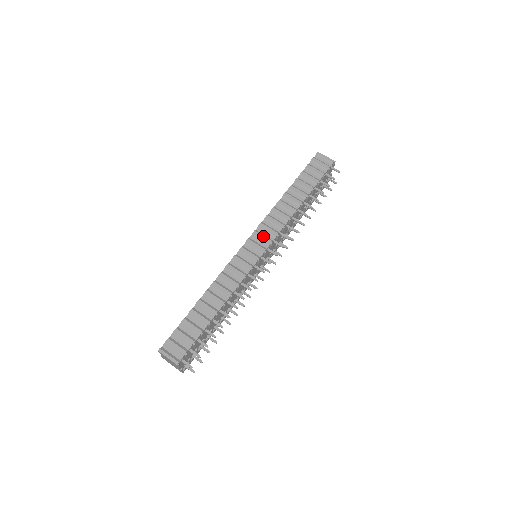
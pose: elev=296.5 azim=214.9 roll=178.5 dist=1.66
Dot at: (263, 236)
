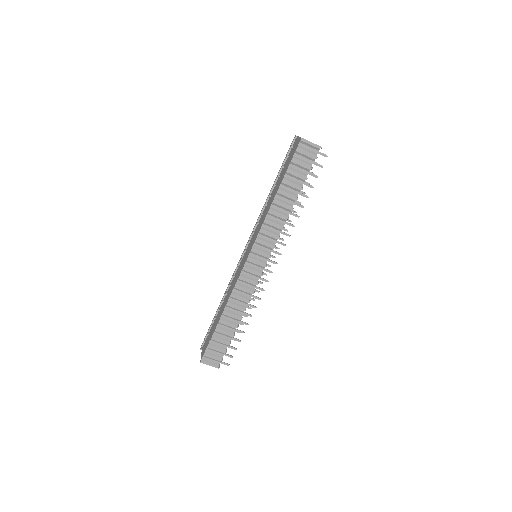
Dot at: (261, 252)
